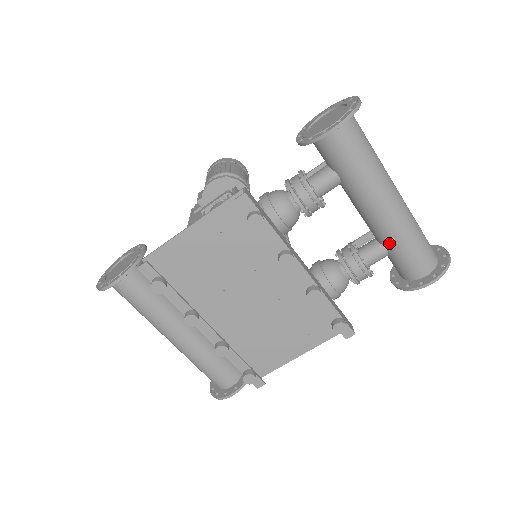
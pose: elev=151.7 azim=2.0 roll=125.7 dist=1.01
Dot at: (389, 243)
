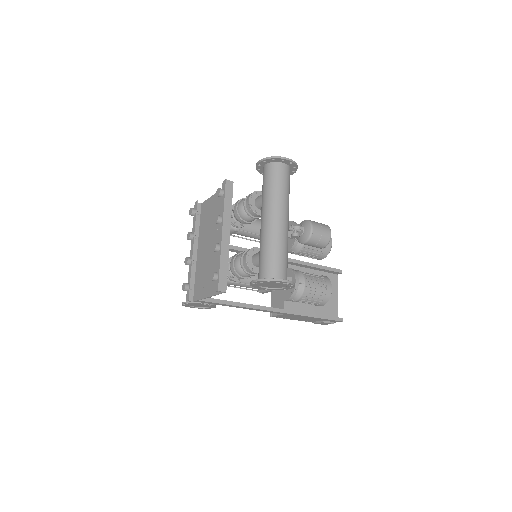
Dot at: (260, 248)
